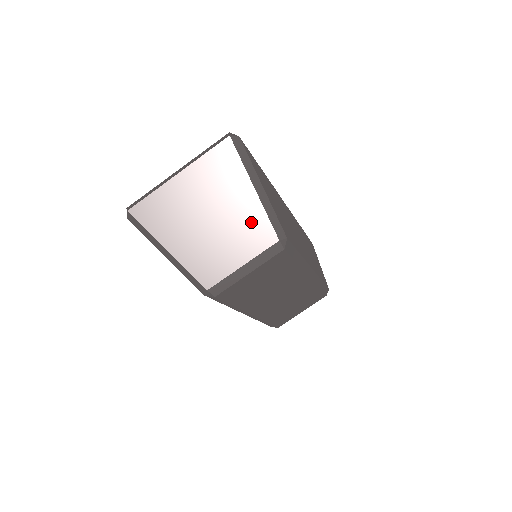
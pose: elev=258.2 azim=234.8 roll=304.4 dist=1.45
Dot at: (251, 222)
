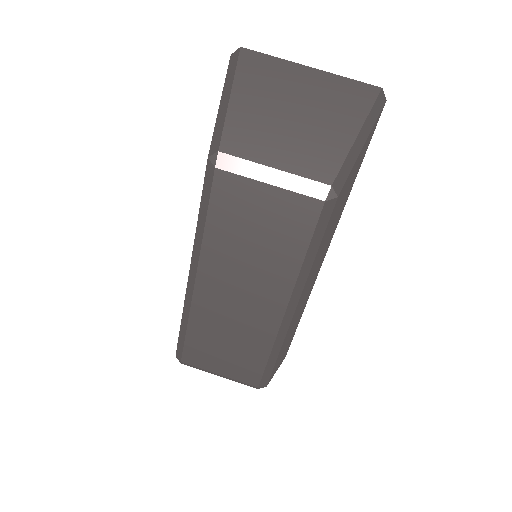
Dot at: (325, 149)
